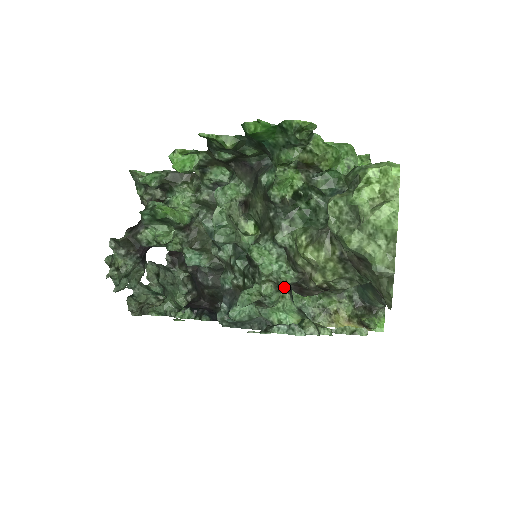
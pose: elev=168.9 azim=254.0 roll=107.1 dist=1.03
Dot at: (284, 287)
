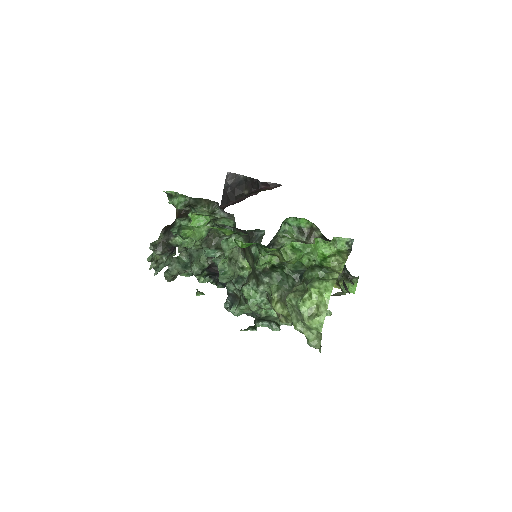
Dot at: occluded
